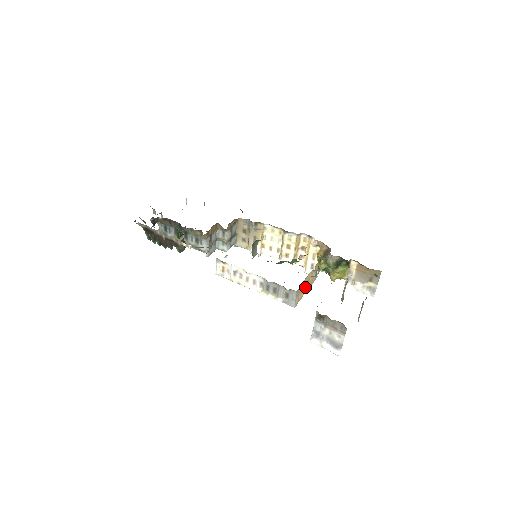
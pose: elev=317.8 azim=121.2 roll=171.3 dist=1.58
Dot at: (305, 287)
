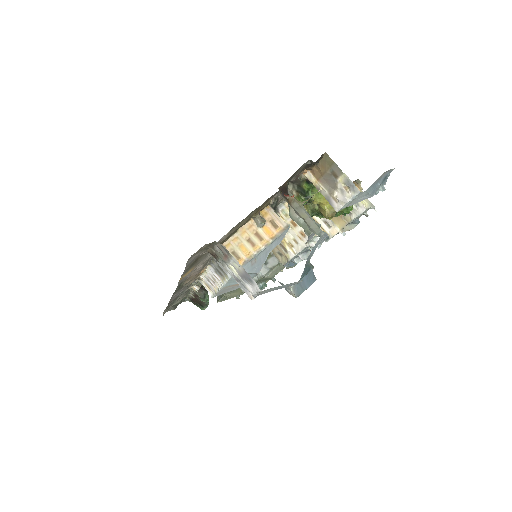
Dot at: (253, 243)
